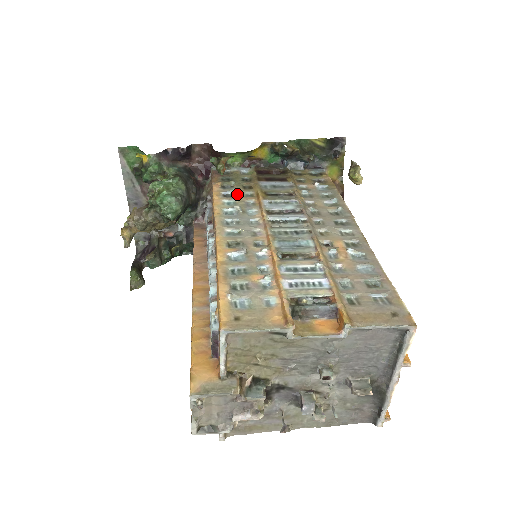
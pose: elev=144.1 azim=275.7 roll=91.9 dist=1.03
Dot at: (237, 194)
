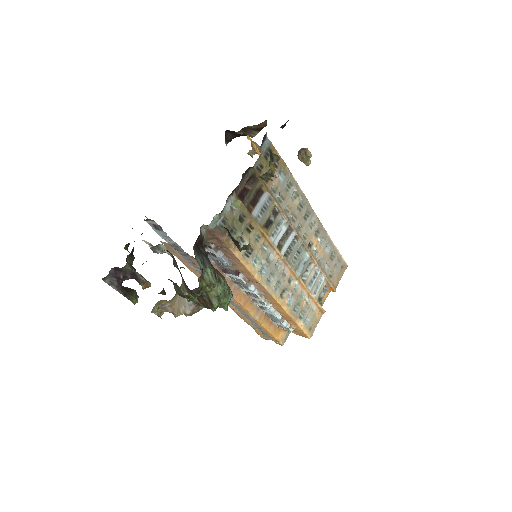
Dot at: (252, 246)
